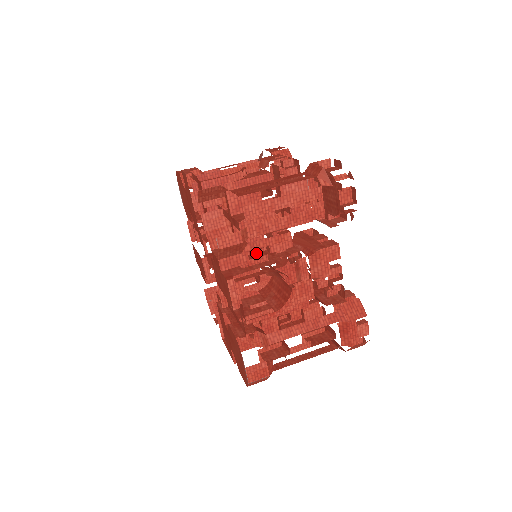
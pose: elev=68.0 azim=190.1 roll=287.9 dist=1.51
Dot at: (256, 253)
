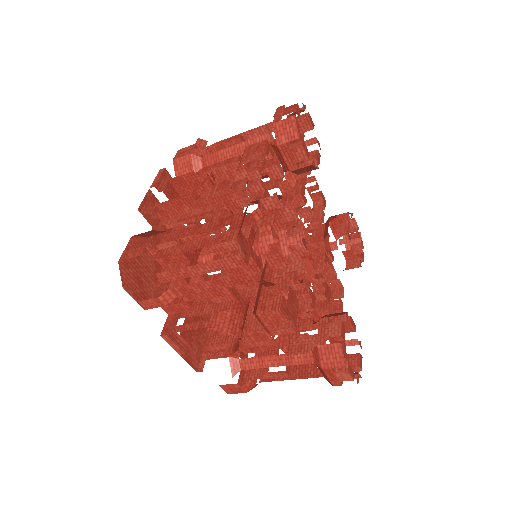
Dot at: occluded
